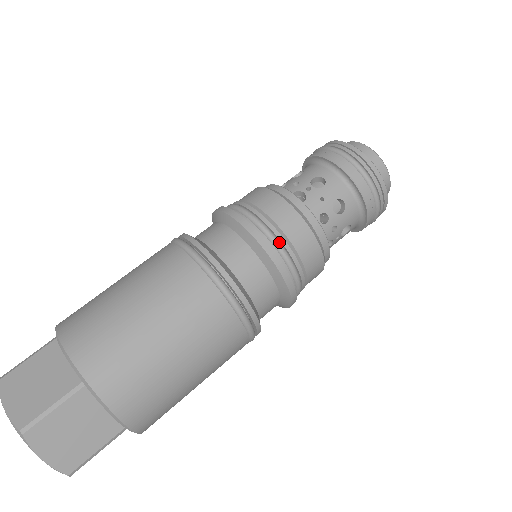
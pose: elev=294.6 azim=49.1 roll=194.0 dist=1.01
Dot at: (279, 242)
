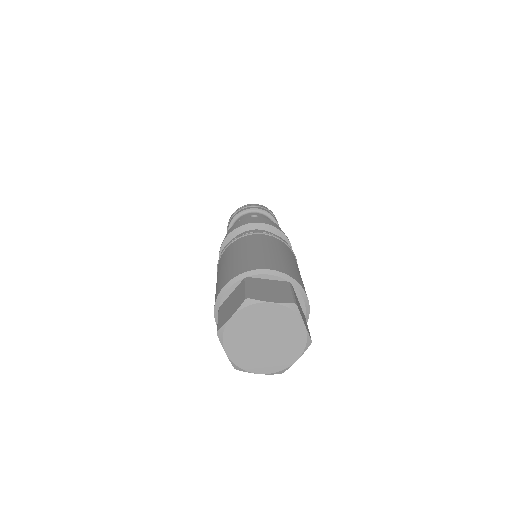
Dot at: occluded
